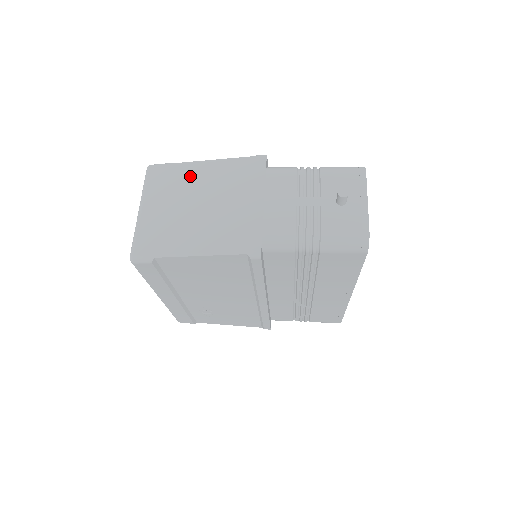
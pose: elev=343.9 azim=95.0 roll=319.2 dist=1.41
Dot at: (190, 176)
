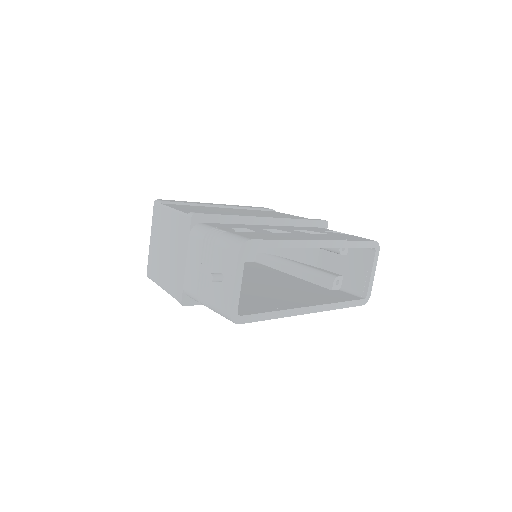
Dot at: (165, 220)
